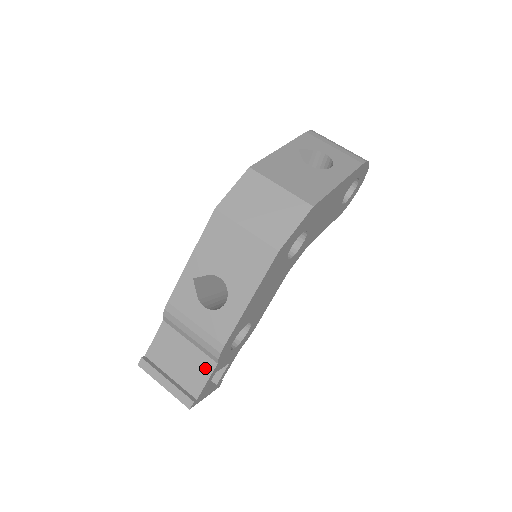
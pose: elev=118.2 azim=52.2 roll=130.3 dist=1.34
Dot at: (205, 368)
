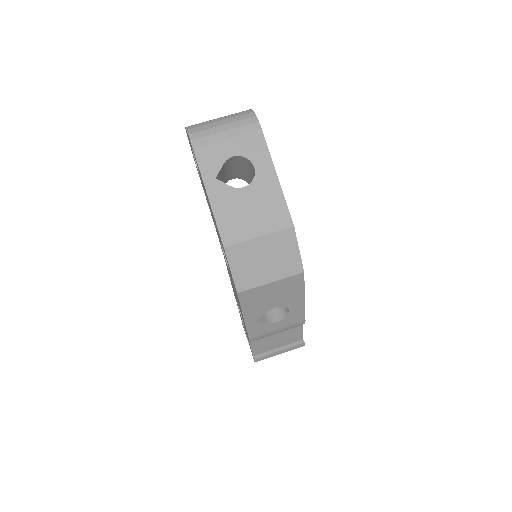
Dot at: (297, 330)
